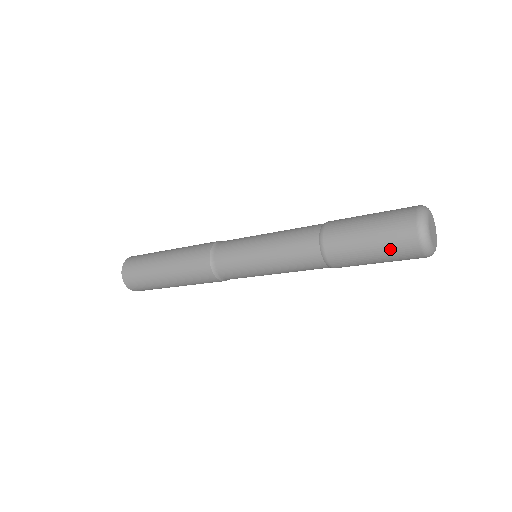
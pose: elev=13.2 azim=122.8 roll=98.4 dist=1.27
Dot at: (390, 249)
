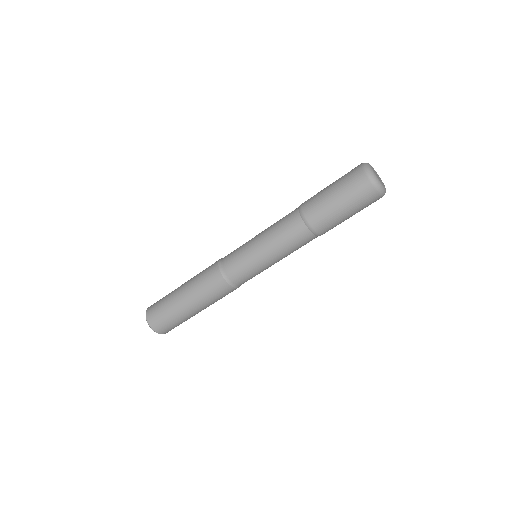
Dot at: (354, 199)
